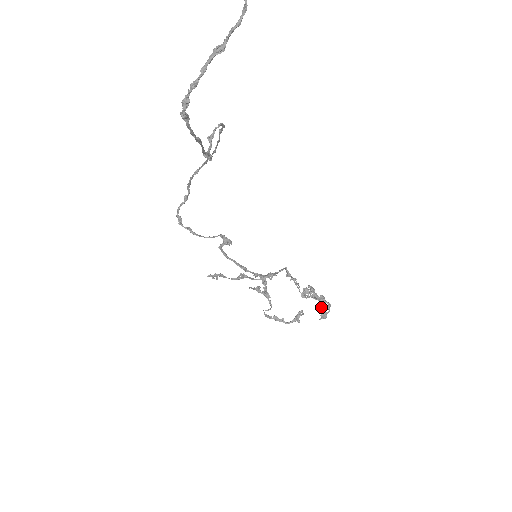
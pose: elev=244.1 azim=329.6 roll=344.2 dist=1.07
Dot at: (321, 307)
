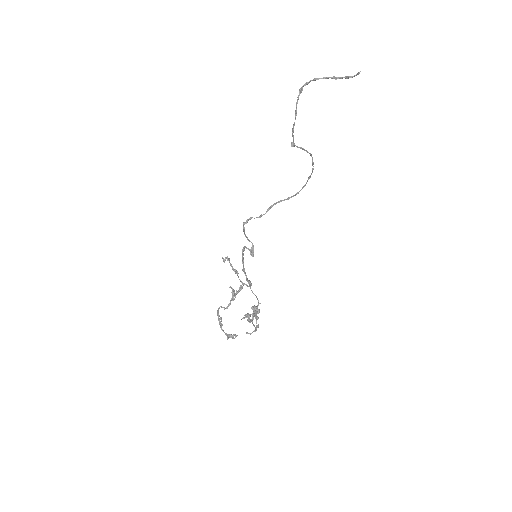
Dot at: (251, 314)
